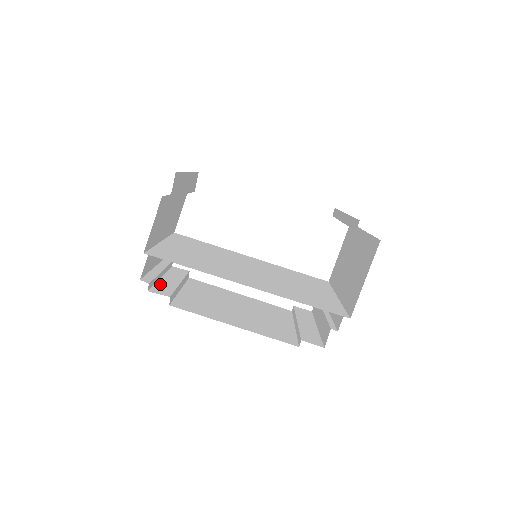
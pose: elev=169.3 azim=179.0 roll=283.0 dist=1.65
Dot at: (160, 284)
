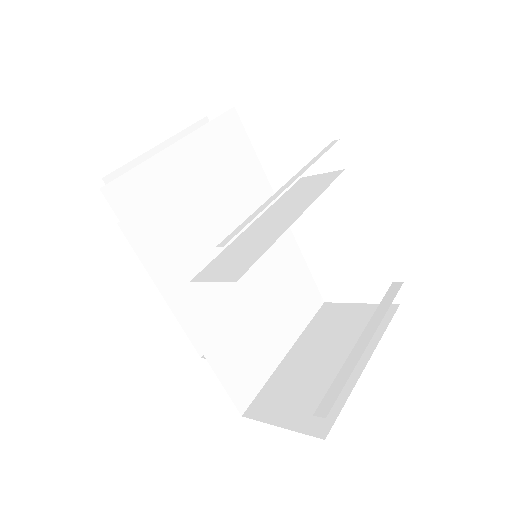
Dot at: occluded
